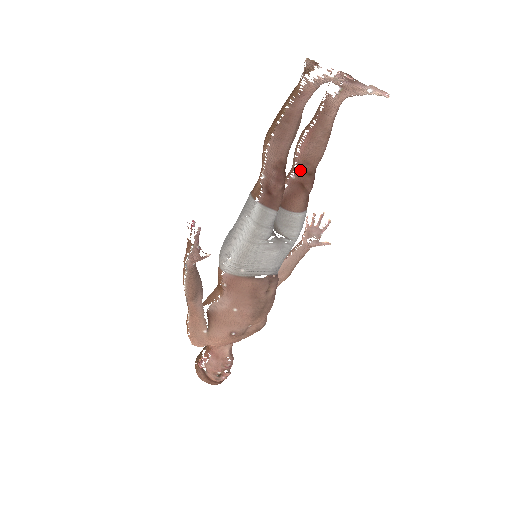
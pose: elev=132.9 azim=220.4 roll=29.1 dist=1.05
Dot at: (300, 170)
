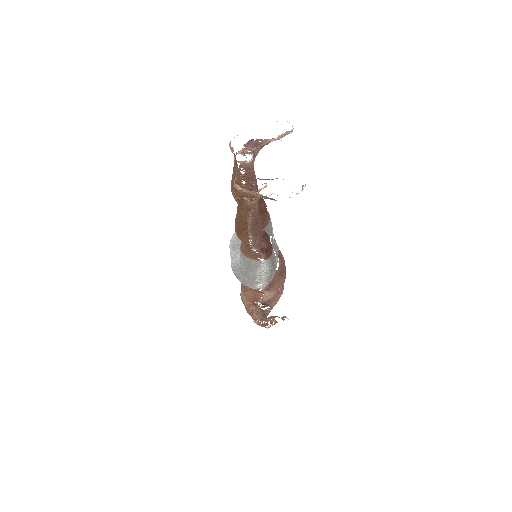
Dot at: occluded
